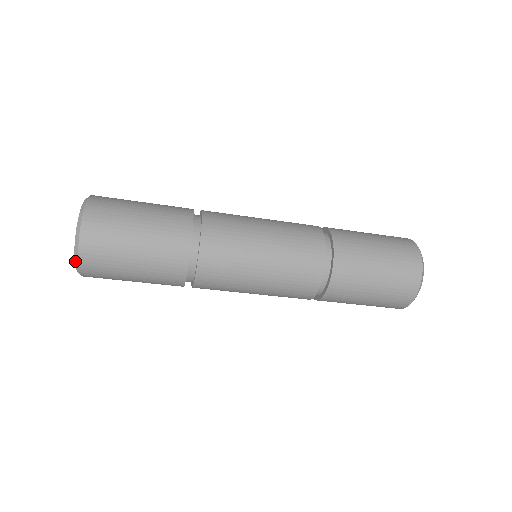
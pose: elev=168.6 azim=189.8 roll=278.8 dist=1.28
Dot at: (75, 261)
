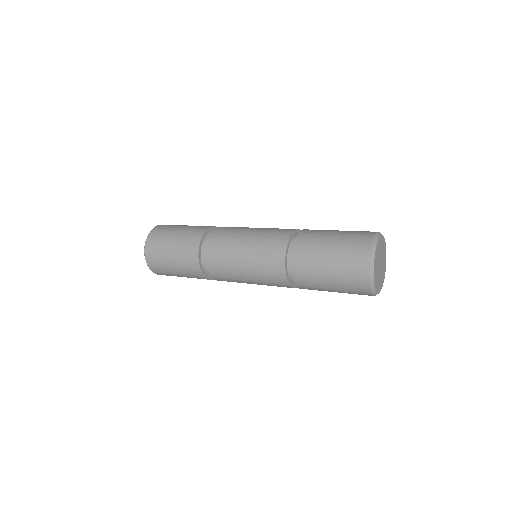
Dot at: occluded
